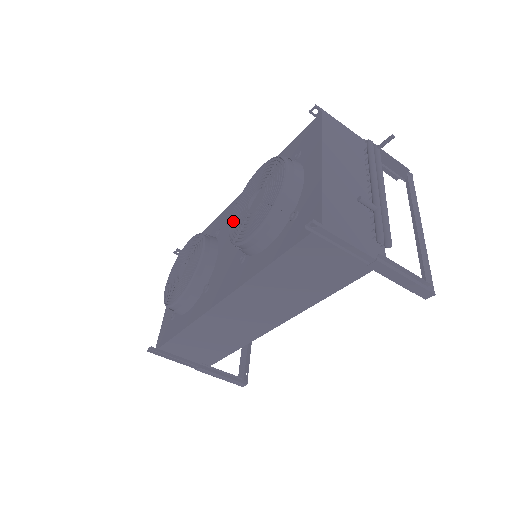
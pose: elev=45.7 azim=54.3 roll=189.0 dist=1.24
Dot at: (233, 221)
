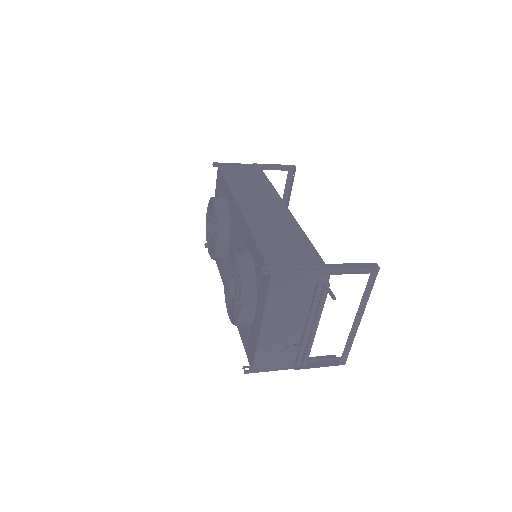
Dot at: (225, 271)
